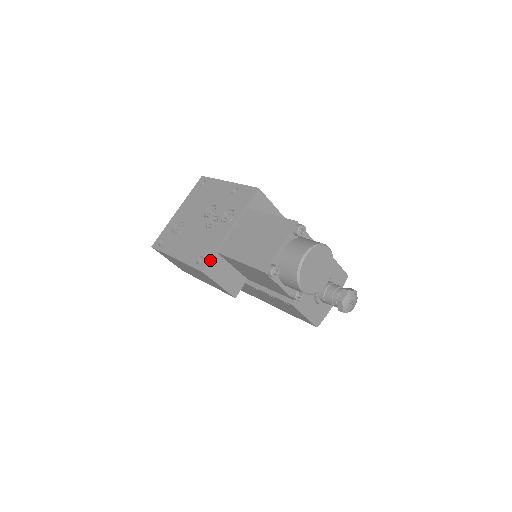
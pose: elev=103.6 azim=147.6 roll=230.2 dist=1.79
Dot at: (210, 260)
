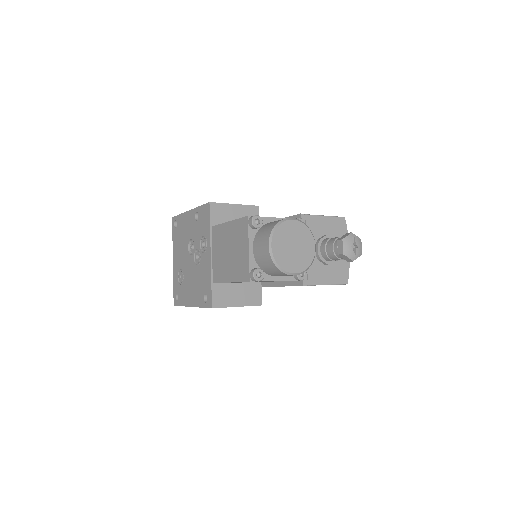
Dot at: (212, 294)
